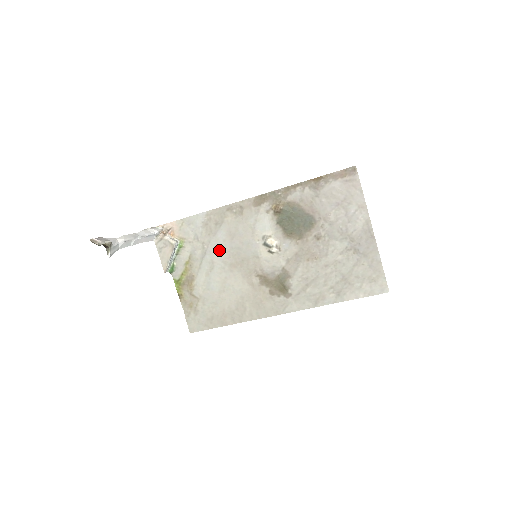
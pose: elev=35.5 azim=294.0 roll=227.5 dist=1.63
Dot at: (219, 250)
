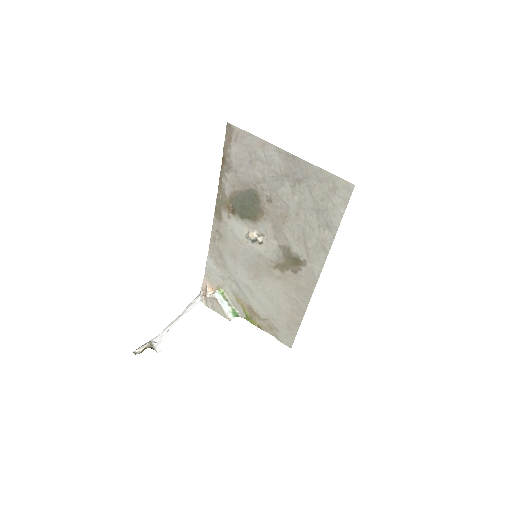
Dot at: (240, 273)
